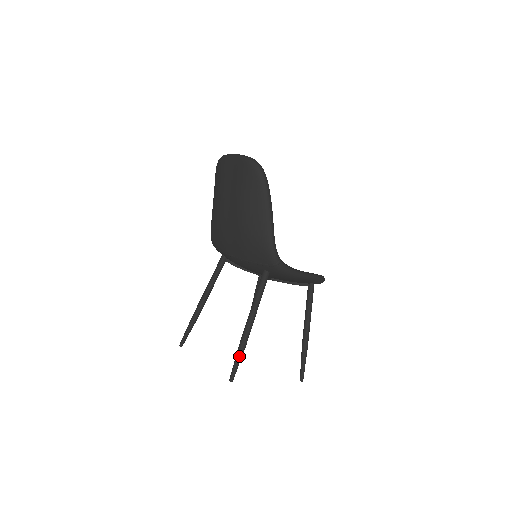
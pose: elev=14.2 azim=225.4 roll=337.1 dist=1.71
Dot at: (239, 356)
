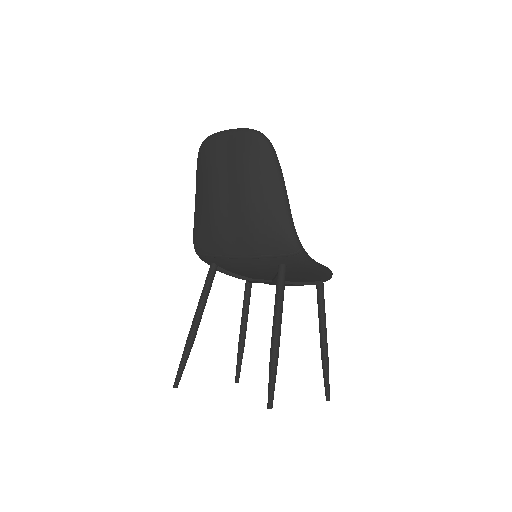
Dot at: (274, 373)
